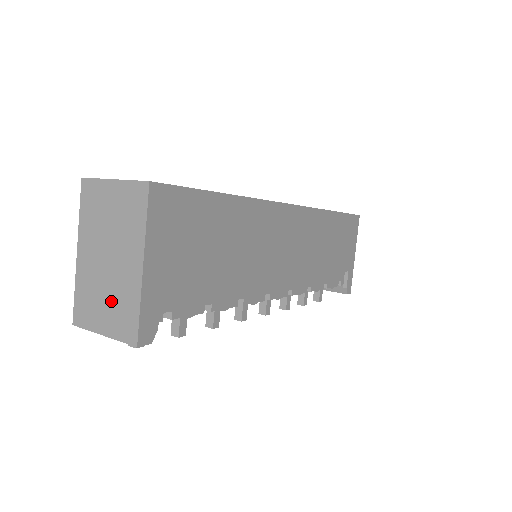
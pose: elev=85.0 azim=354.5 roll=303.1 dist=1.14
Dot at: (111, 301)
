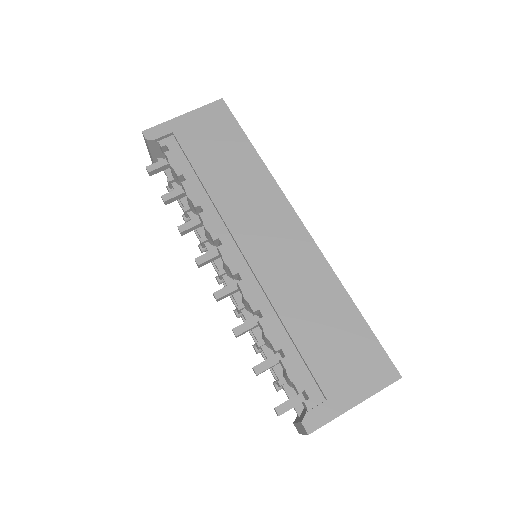
Dot at: occluded
